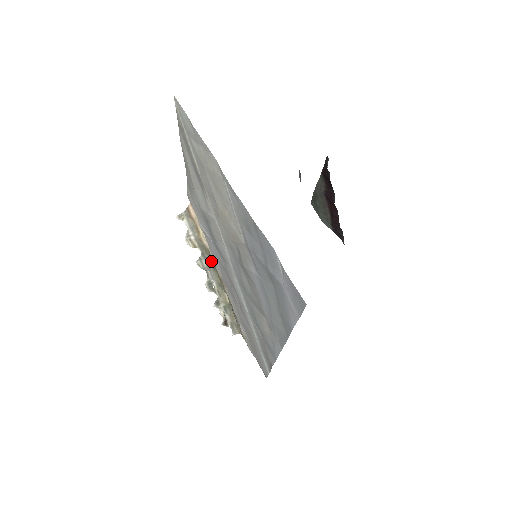
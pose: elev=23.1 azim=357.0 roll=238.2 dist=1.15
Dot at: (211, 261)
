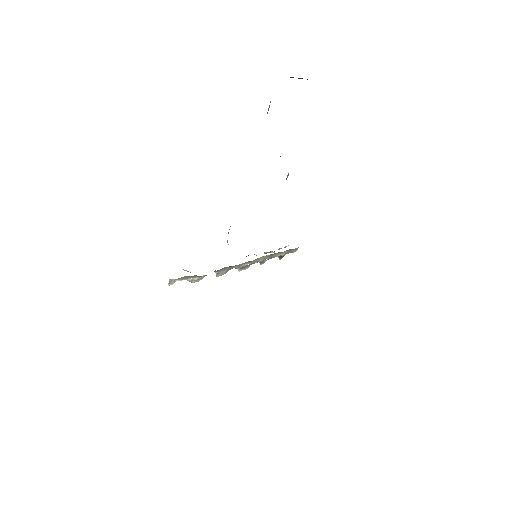
Dot at: (226, 267)
